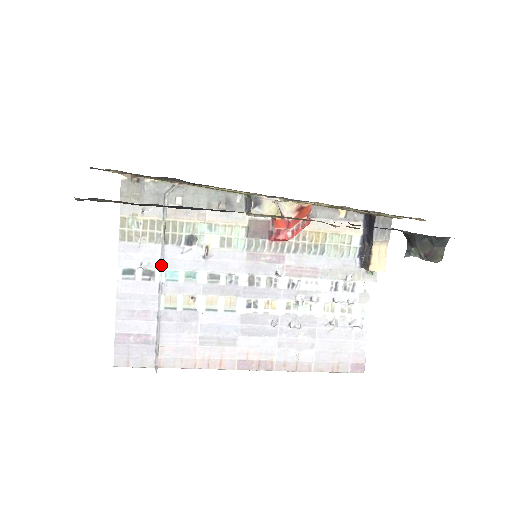
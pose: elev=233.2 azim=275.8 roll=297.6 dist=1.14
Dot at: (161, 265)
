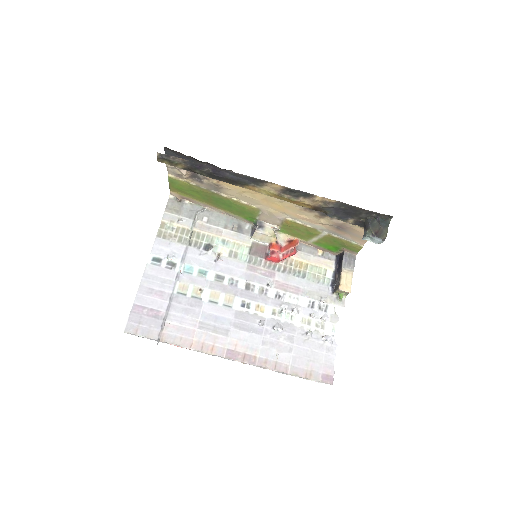
Dot at: (182, 260)
